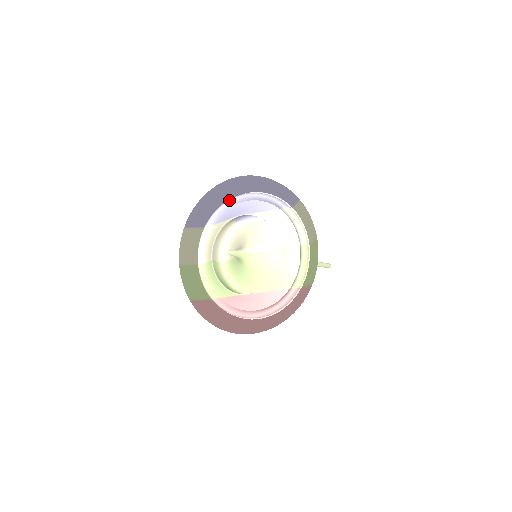
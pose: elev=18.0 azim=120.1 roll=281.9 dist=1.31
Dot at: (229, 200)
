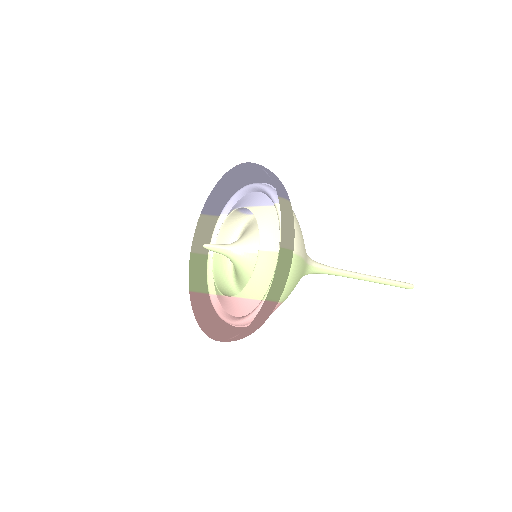
Dot at: occluded
